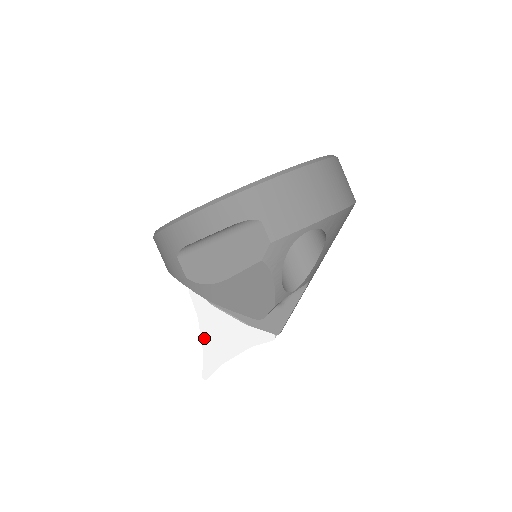
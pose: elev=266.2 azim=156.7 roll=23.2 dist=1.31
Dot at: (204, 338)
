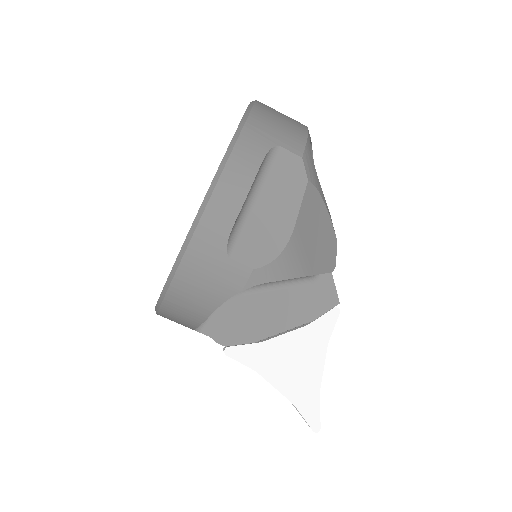
Dot at: (281, 387)
